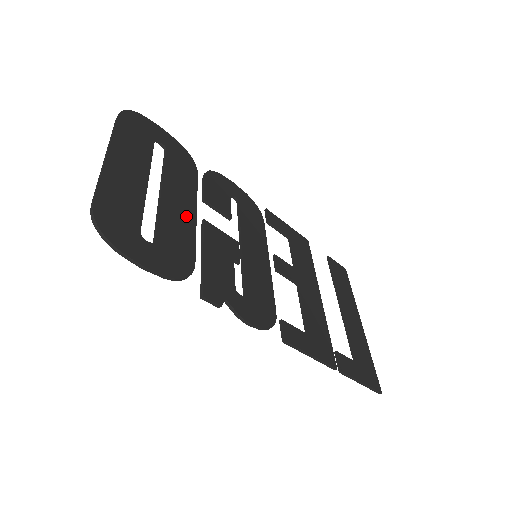
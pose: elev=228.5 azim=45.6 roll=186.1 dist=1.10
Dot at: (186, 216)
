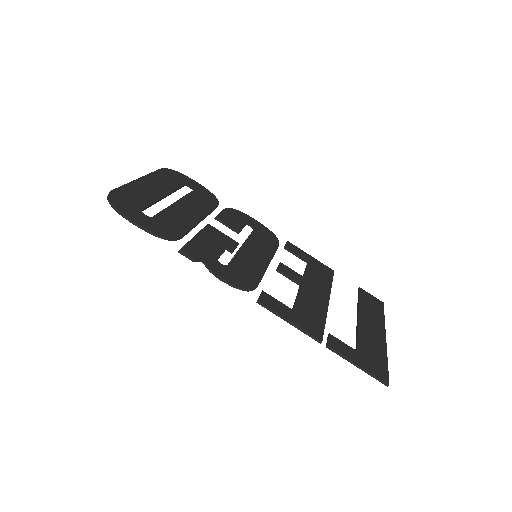
Dot at: (191, 217)
